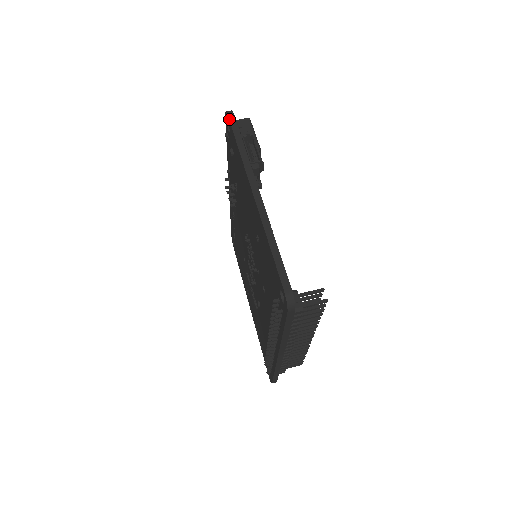
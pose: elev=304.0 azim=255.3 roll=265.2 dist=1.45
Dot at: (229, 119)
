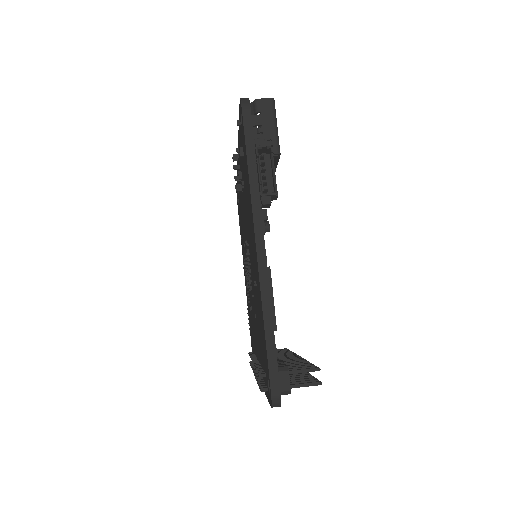
Dot at: (243, 117)
